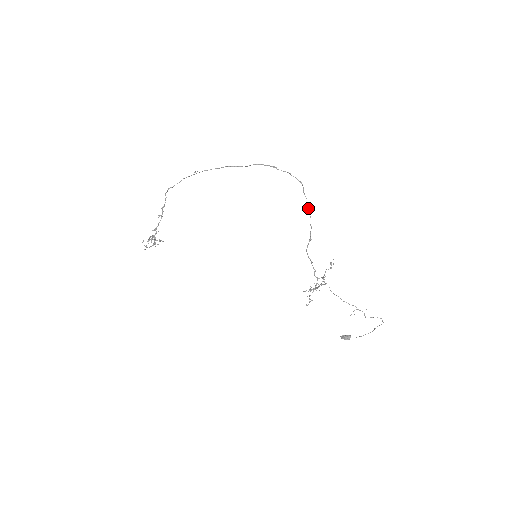
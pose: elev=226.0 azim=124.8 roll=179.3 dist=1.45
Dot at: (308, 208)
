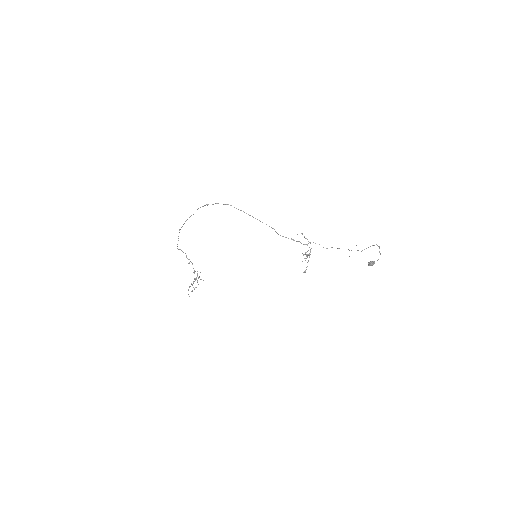
Dot at: (249, 215)
